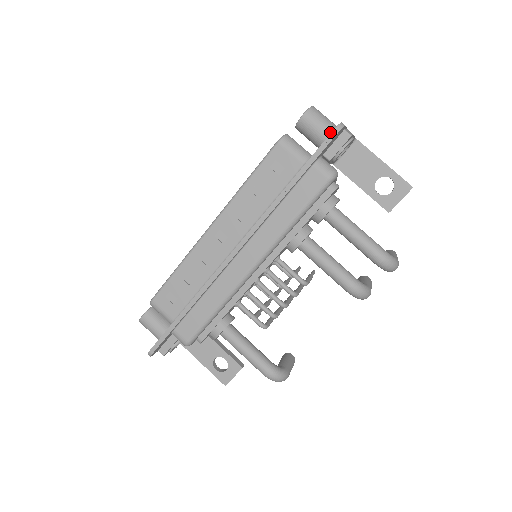
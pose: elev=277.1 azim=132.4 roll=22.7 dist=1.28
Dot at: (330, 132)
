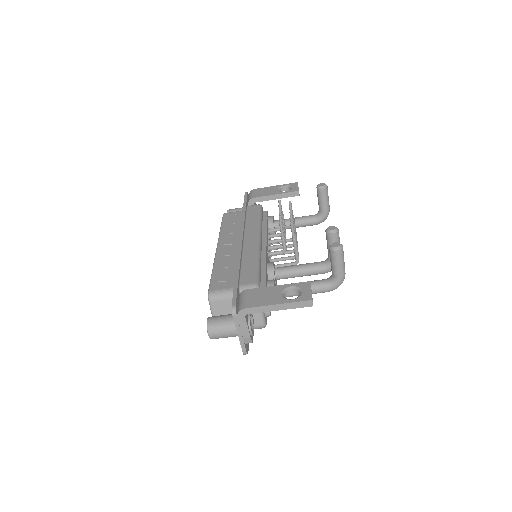
Dot at: occluded
